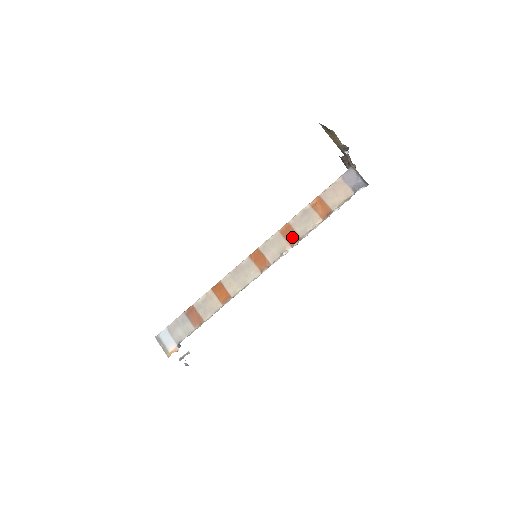
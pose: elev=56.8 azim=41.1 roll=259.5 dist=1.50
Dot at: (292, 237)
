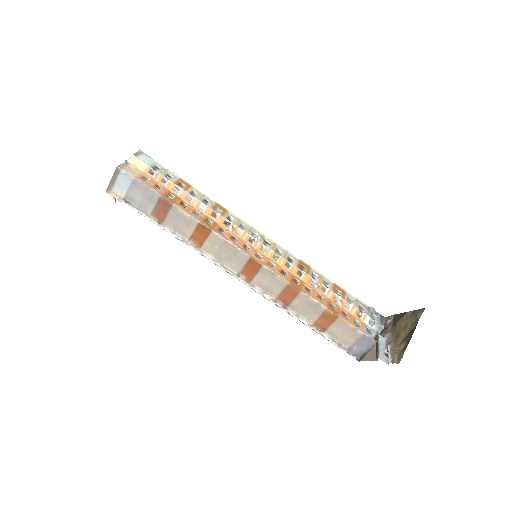
Dot at: (286, 298)
